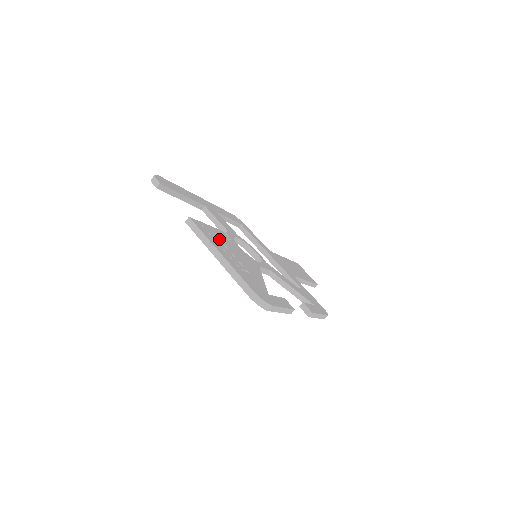
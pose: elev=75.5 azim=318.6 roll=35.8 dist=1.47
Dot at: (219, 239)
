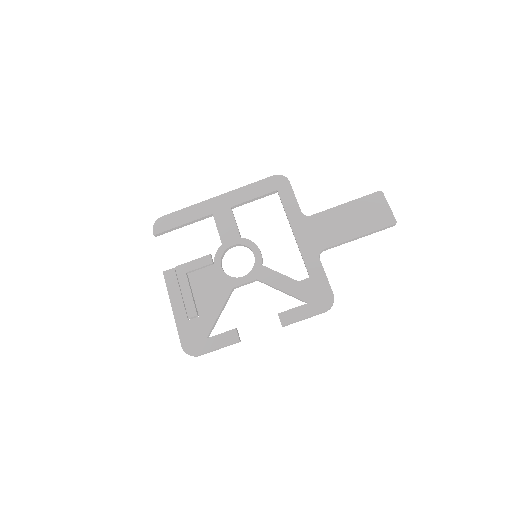
Dot at: (189, 280)
